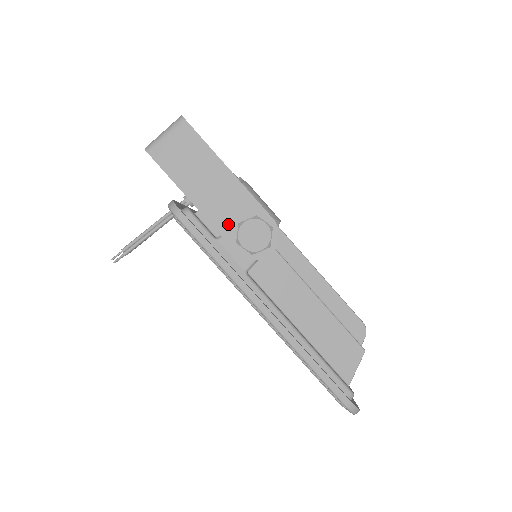
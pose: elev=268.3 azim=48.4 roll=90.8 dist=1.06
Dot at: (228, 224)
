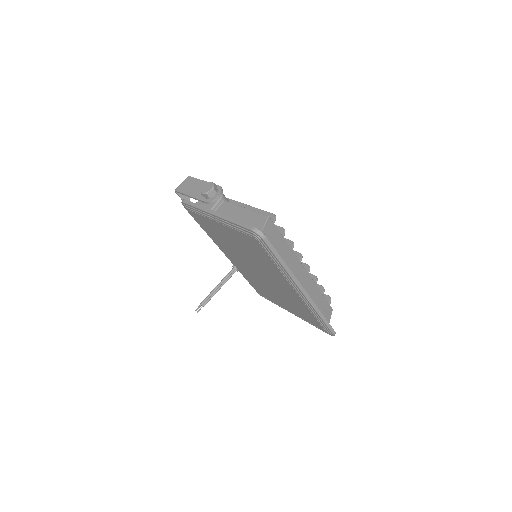
Dot at: occluded
